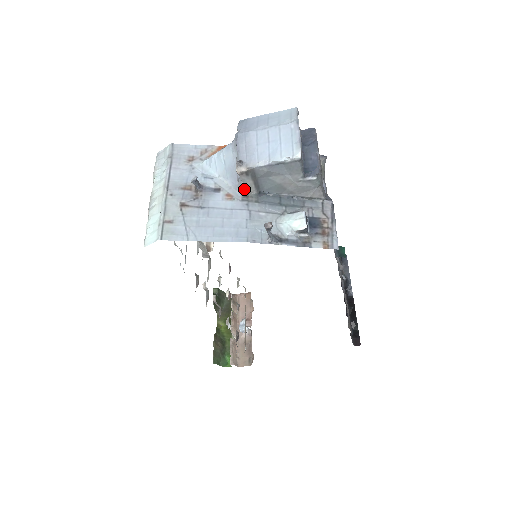
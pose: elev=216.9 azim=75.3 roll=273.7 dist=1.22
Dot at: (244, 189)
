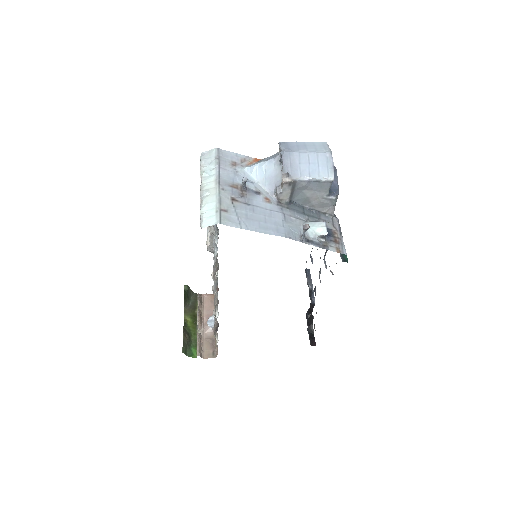
Dot at: (280, 196)
